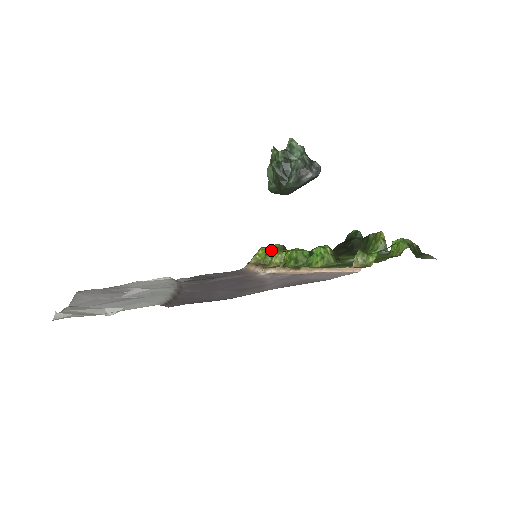
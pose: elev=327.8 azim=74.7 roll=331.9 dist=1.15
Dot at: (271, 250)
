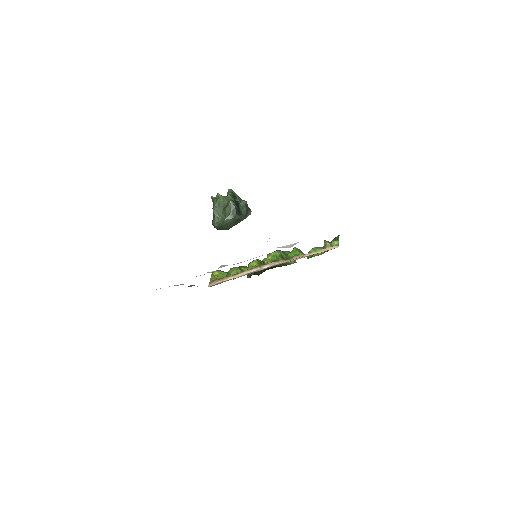
Dot at: (231, 268)
